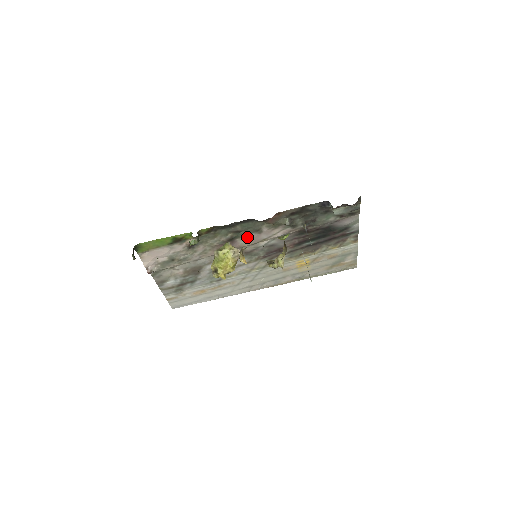
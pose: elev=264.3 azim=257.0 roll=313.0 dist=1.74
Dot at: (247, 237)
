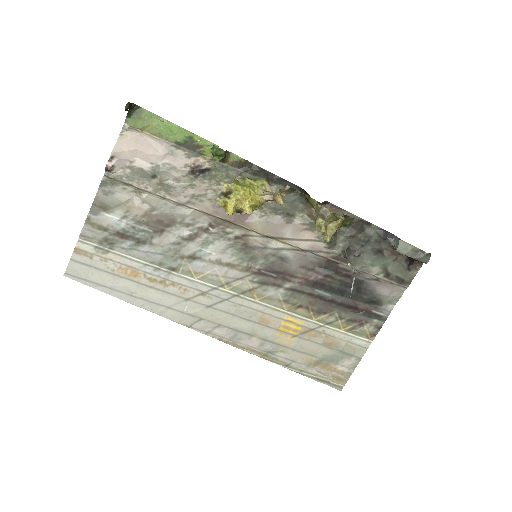
Dot at: (269, 216)
